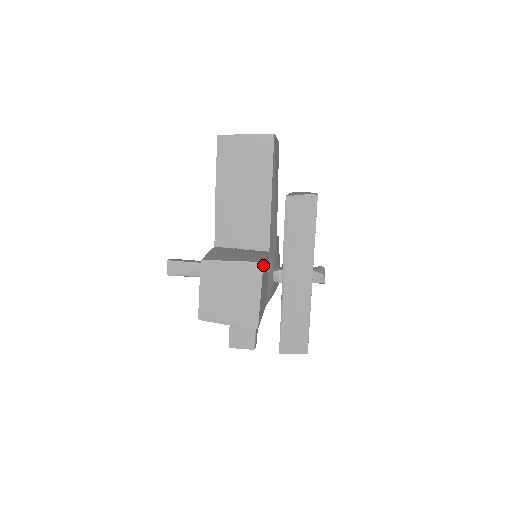
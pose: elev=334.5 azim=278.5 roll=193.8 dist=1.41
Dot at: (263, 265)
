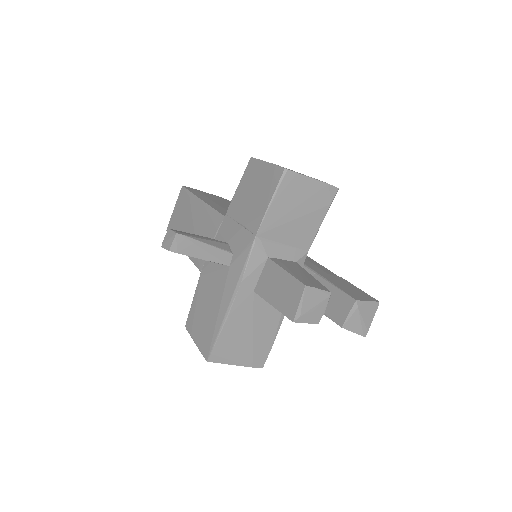
Dot at: occluded
